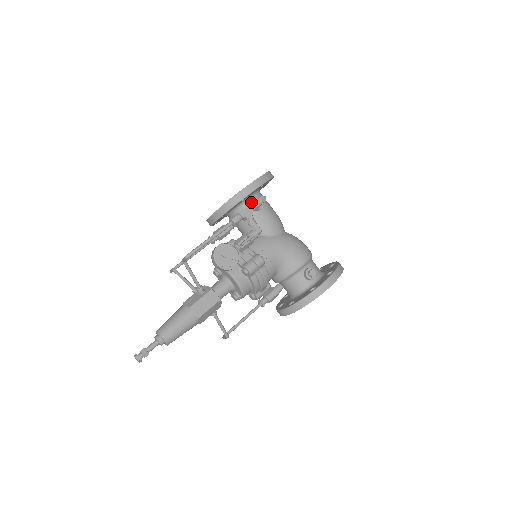
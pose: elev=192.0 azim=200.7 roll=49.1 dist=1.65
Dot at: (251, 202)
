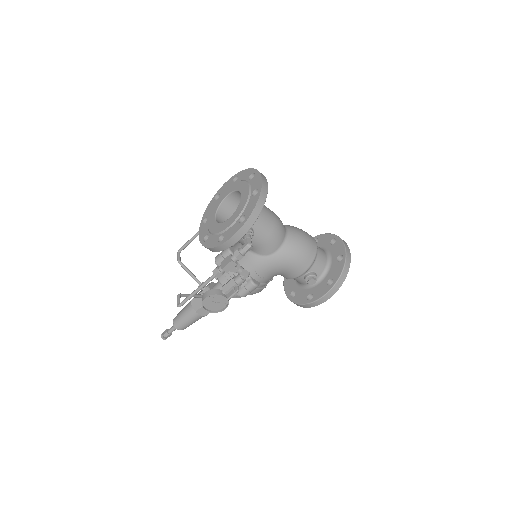
Dot at: (234, 254)
